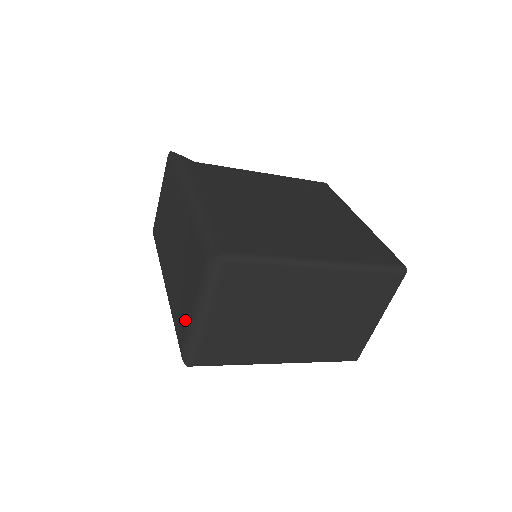
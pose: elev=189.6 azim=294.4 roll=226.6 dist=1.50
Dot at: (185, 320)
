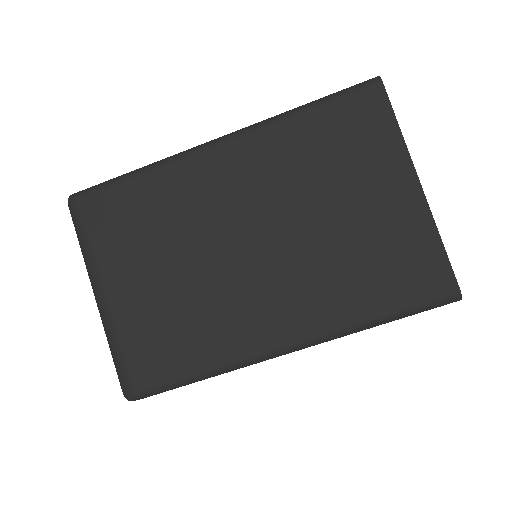
Dot at: occluded
